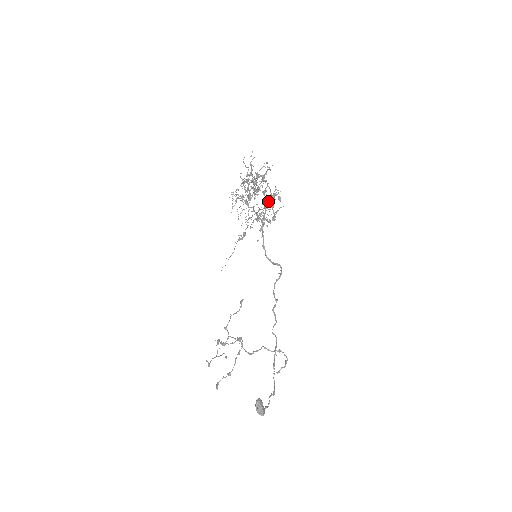
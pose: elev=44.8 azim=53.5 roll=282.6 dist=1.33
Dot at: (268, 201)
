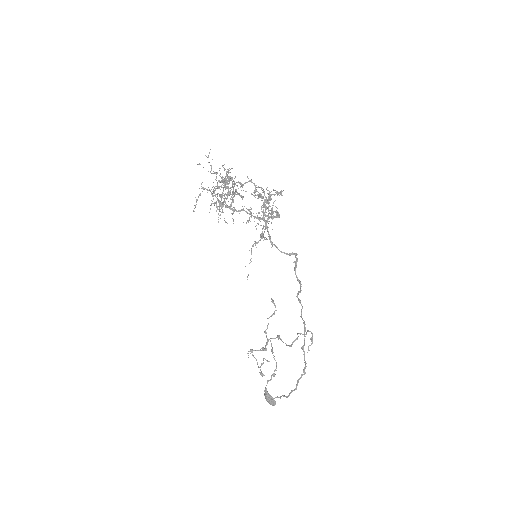
Dot at: (270, 198)
